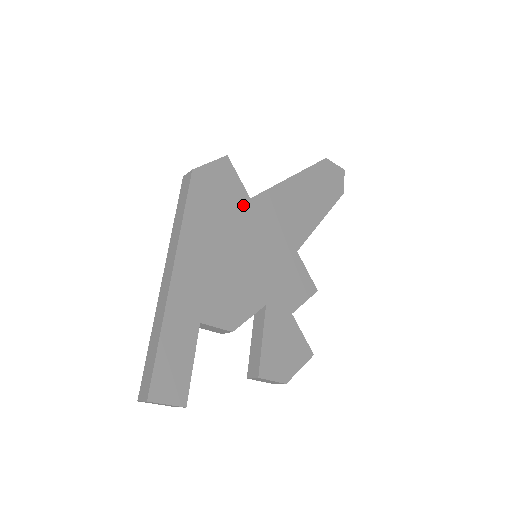
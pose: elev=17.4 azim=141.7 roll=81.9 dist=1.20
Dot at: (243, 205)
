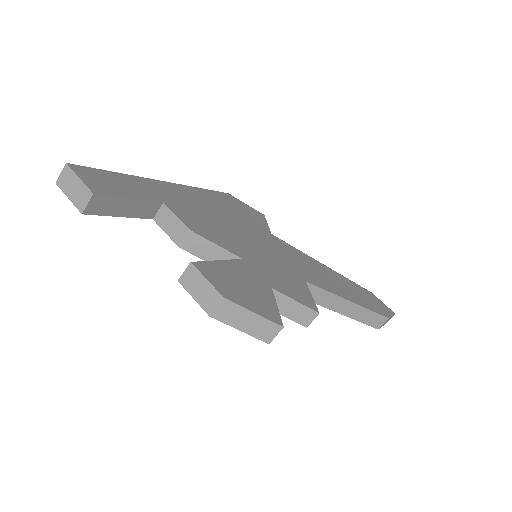
Dot at: (261, 229)
